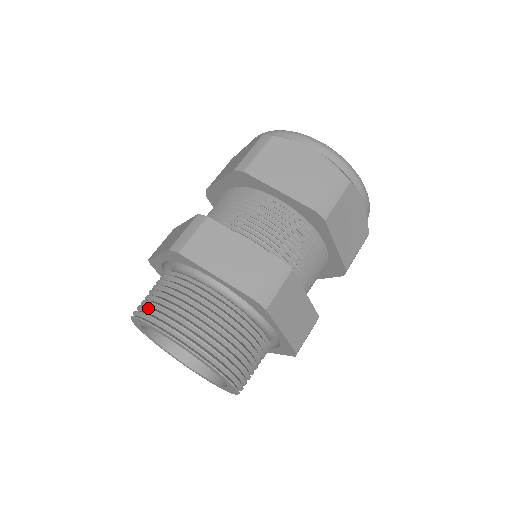
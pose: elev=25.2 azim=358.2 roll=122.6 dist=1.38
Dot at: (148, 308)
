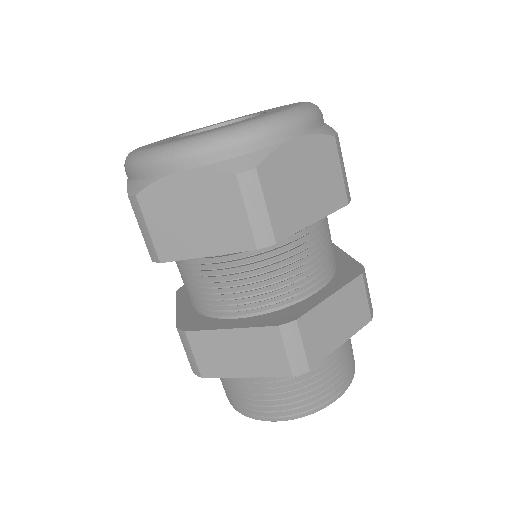
Dot at: occluded
